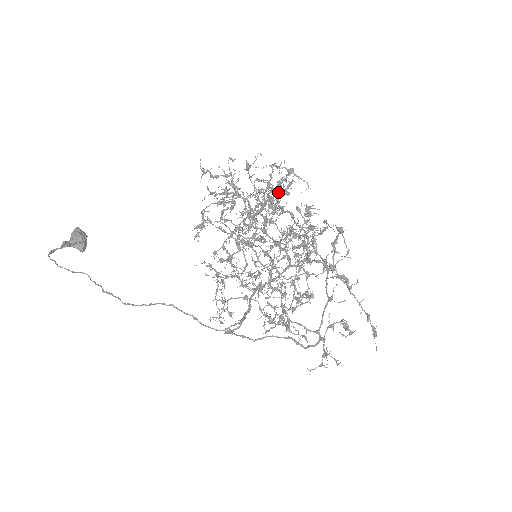
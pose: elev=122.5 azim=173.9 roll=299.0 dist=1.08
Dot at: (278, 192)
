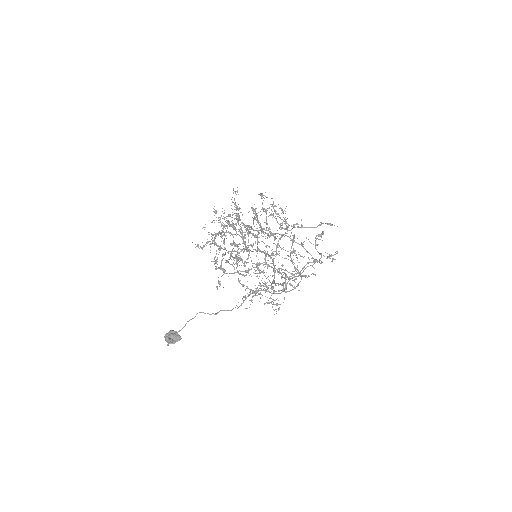
Dot at: (236, 206)
